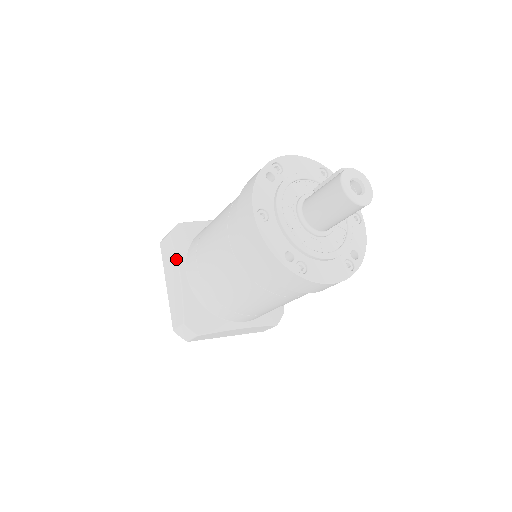
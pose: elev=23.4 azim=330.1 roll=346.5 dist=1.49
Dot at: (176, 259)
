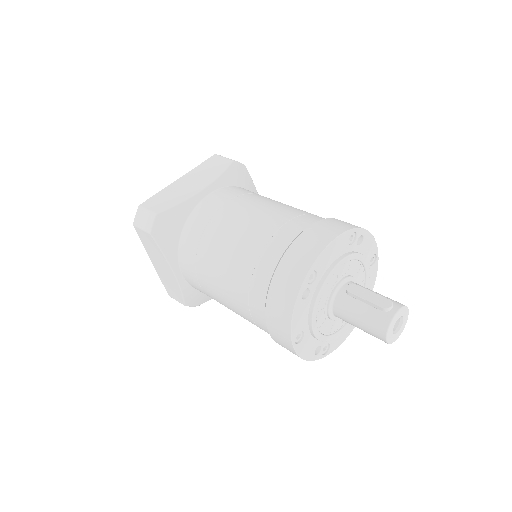
Dot at: (167, 262)
